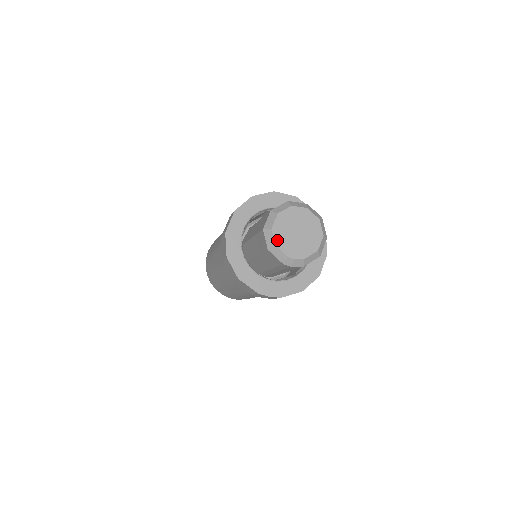
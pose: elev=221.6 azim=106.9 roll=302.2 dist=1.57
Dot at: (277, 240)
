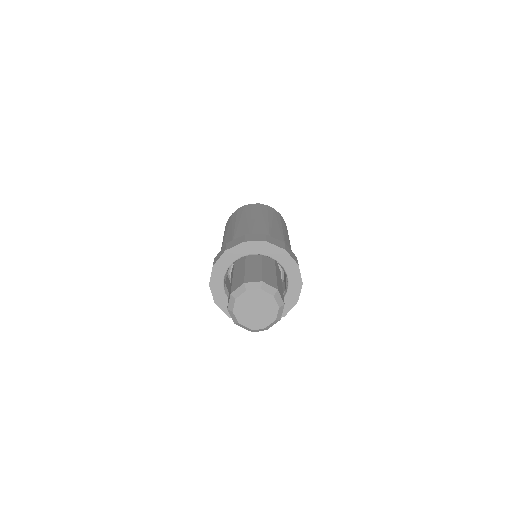
Dot at: (239, 319)
